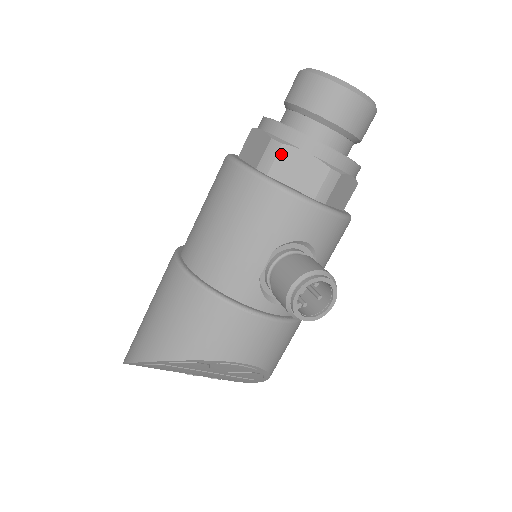
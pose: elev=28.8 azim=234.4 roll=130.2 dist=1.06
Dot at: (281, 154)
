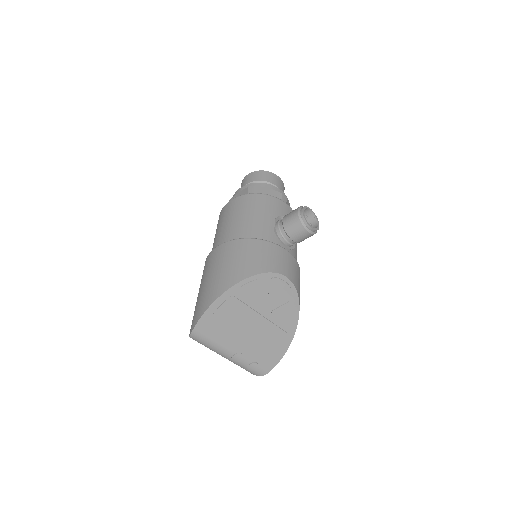
Dot at: (257, 189)
